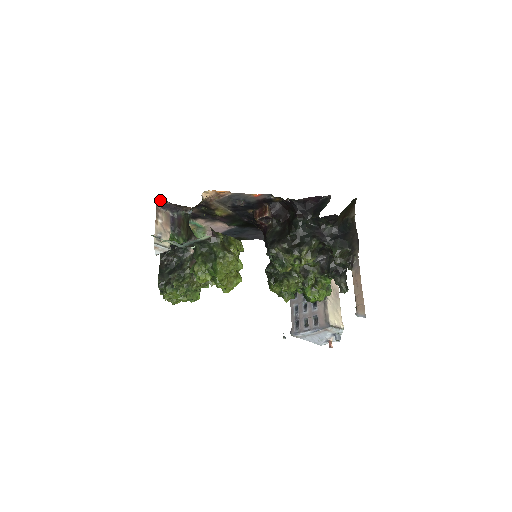
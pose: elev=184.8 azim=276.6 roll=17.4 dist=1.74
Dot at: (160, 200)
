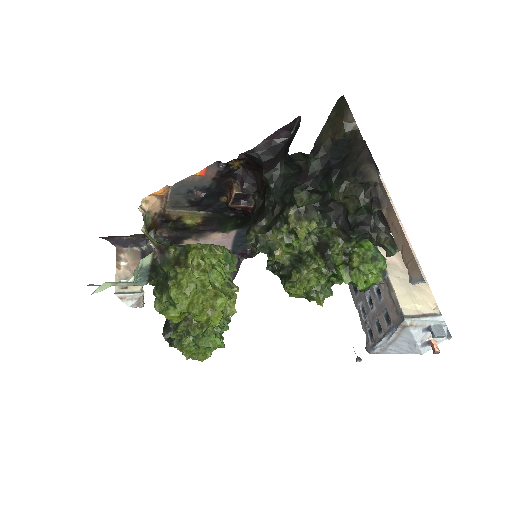
Dot at: (113, 238)
